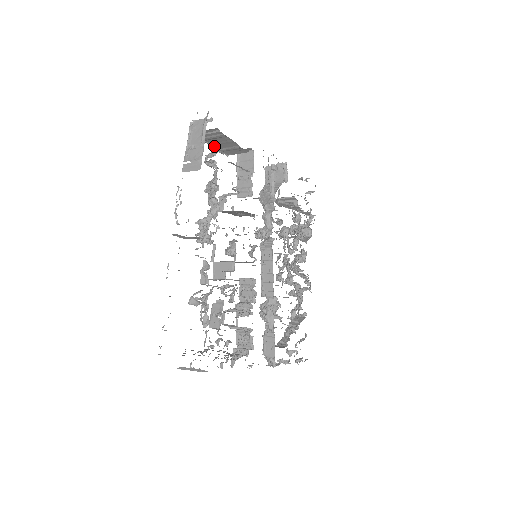
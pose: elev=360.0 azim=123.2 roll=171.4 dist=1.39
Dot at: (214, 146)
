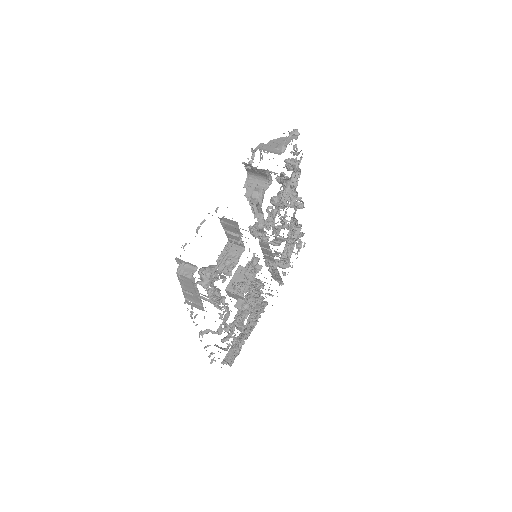
Dot at: occluded
